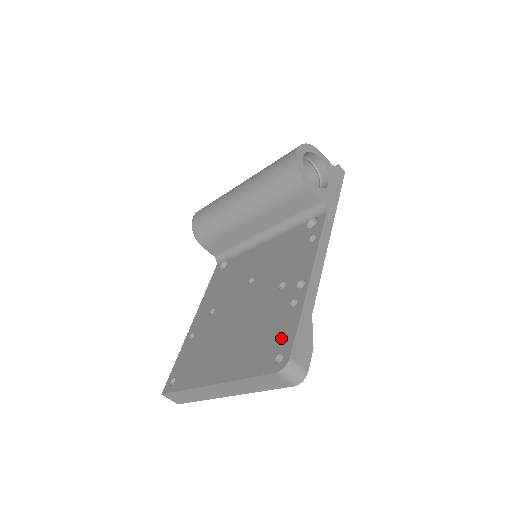
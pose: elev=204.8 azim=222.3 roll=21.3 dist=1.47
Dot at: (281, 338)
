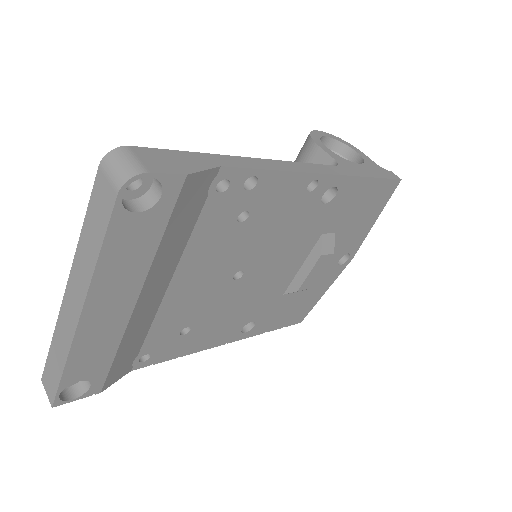
Dot at: occluded
